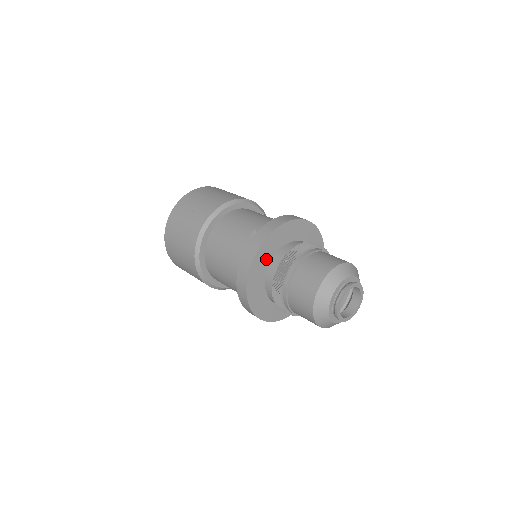
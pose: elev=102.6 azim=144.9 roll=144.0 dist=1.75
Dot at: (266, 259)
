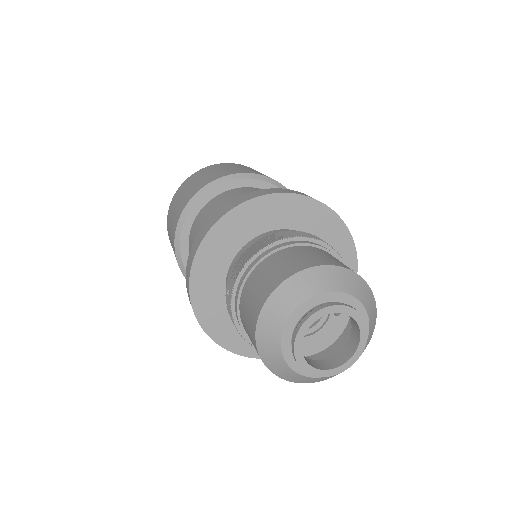
Dot at: (217, 292)
